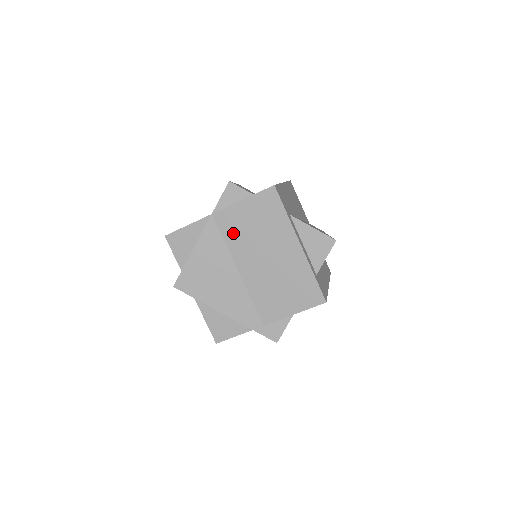
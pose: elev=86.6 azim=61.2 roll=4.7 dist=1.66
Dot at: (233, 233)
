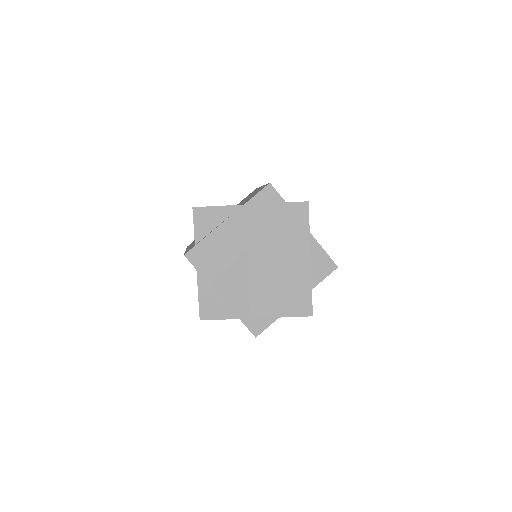
Dot at: (256, 228)
